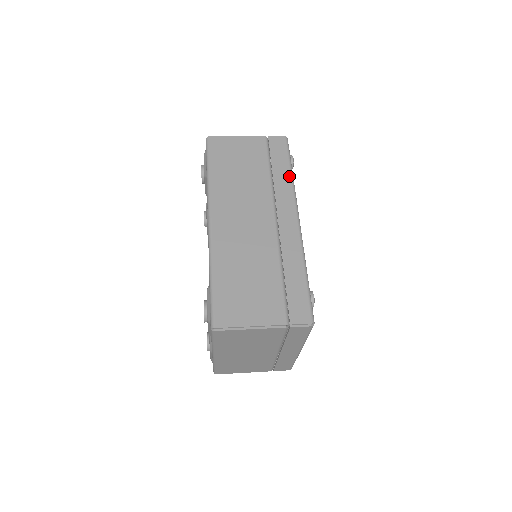
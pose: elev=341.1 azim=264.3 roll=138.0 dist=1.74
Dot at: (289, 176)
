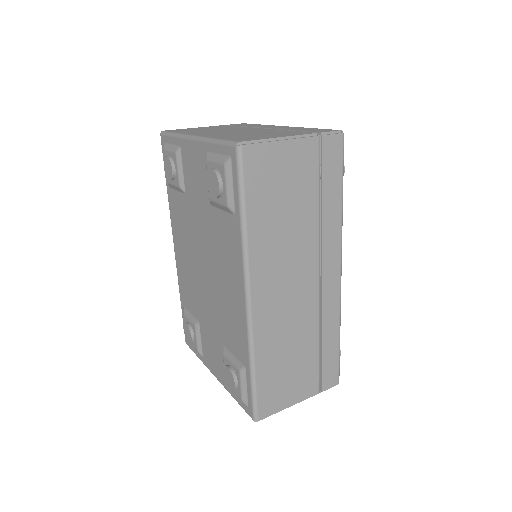
Dot at: (340, 209)
